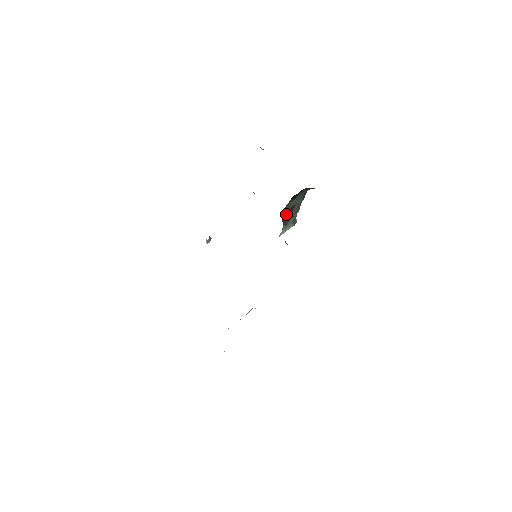
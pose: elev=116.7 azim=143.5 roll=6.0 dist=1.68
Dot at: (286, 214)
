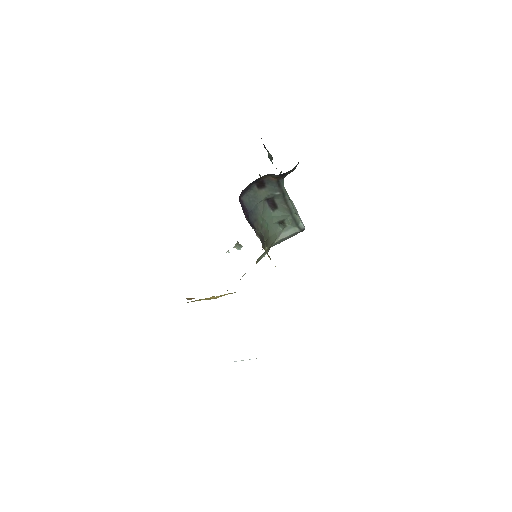
Dot at: (256, 203)
